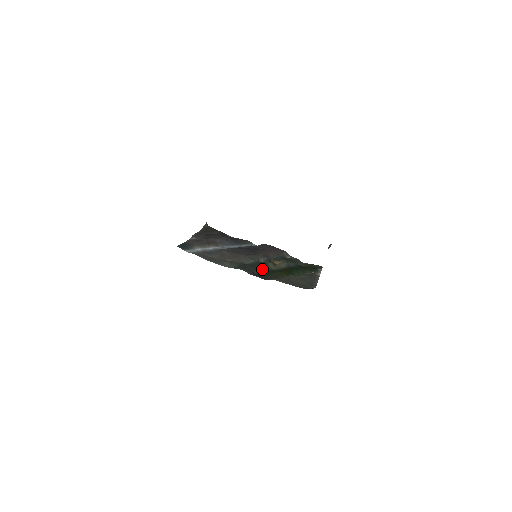
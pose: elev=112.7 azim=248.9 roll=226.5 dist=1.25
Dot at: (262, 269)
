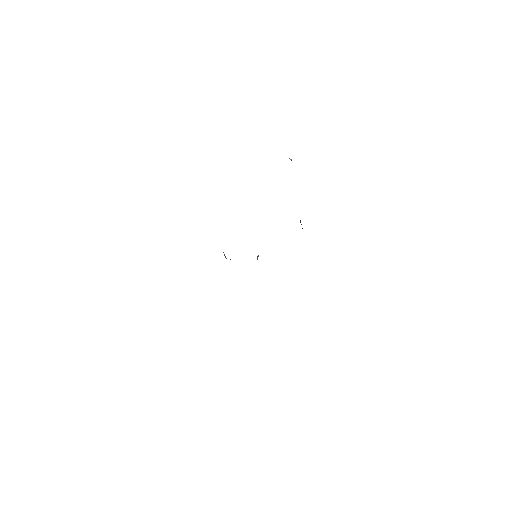
Dot at: occluded
